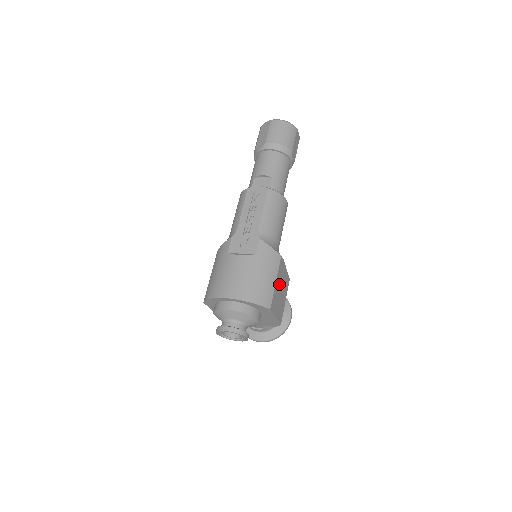
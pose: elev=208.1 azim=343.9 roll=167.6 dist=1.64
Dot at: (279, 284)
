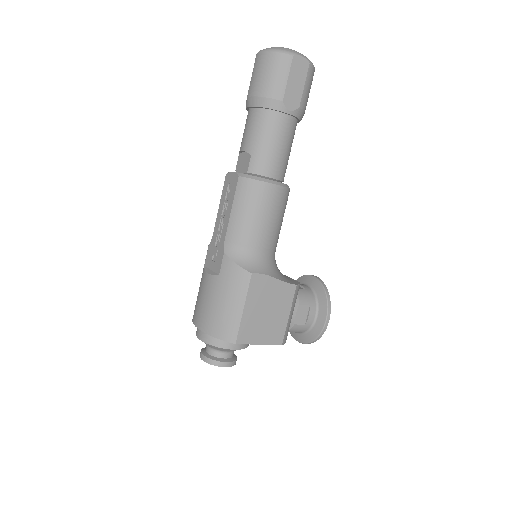
Dot at: (258, 306)
